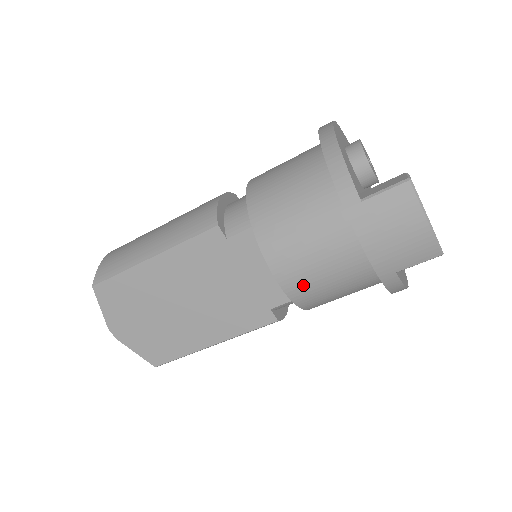
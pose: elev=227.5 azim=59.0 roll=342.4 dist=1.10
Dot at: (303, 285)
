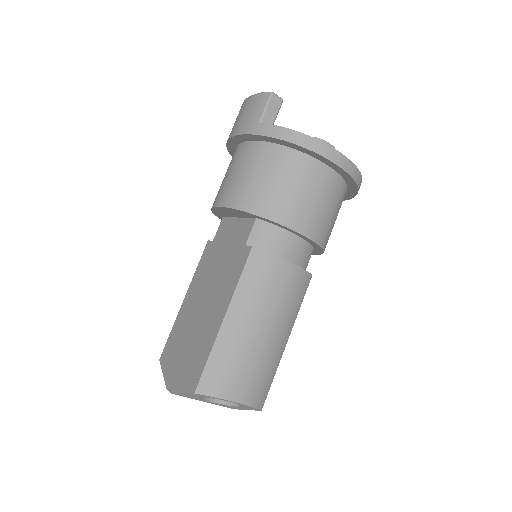
Dot at: (232, 192)
